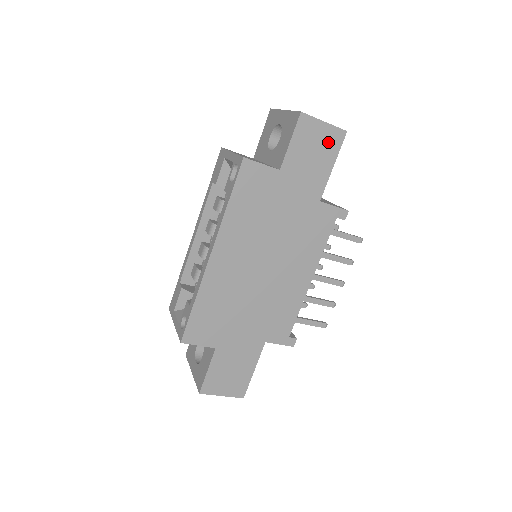
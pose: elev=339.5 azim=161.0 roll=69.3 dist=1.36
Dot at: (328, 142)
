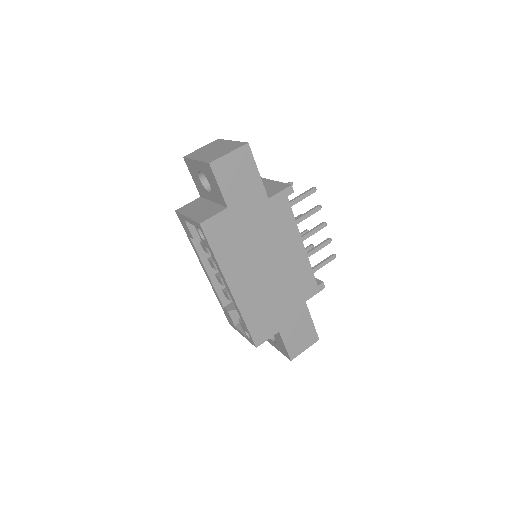
Dot at: (242, 162)
